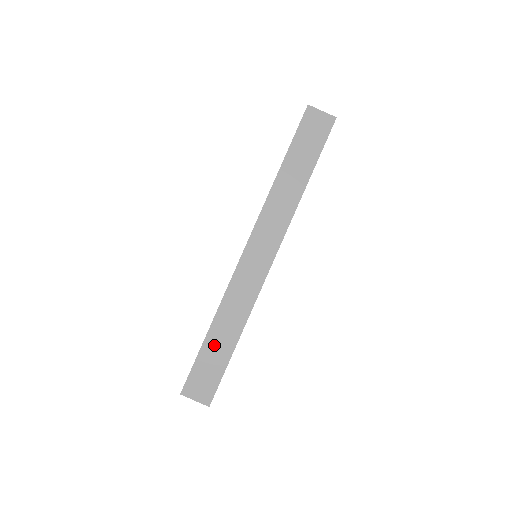
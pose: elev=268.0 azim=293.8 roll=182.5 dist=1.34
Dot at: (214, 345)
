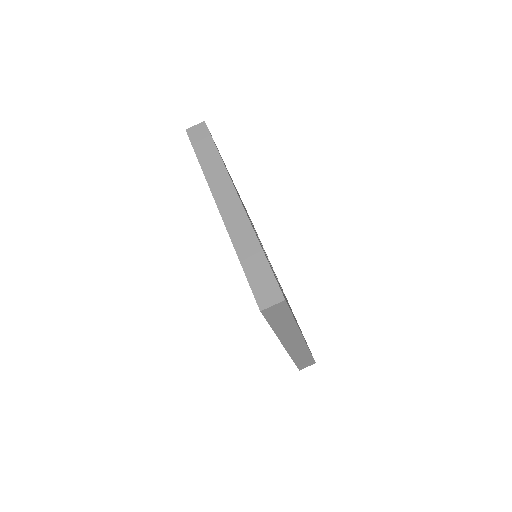
Dot at: (301, 360)
